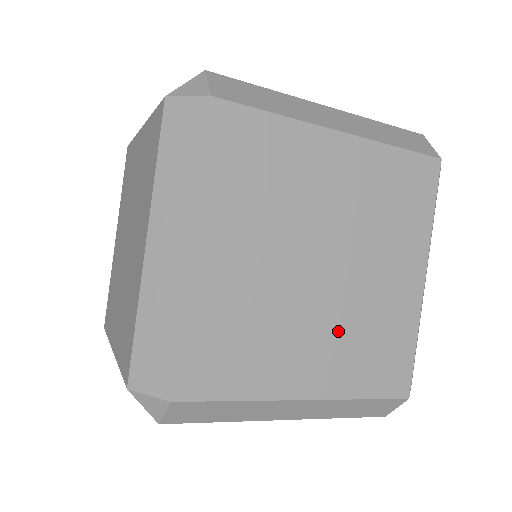
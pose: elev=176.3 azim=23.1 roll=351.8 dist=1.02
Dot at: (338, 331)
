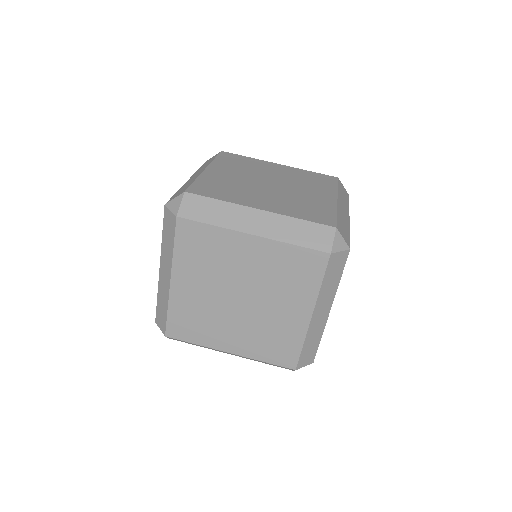
Dot at: (250, 329)
